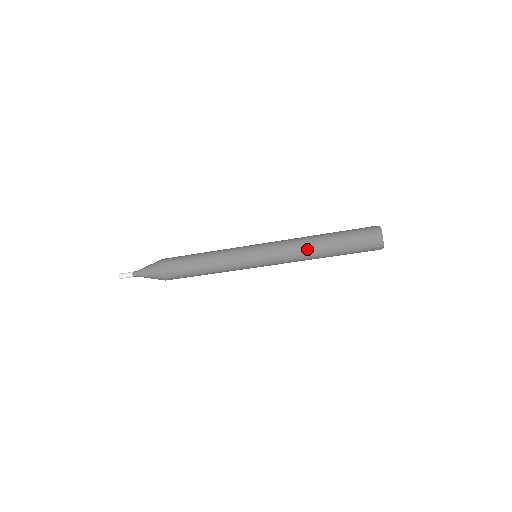
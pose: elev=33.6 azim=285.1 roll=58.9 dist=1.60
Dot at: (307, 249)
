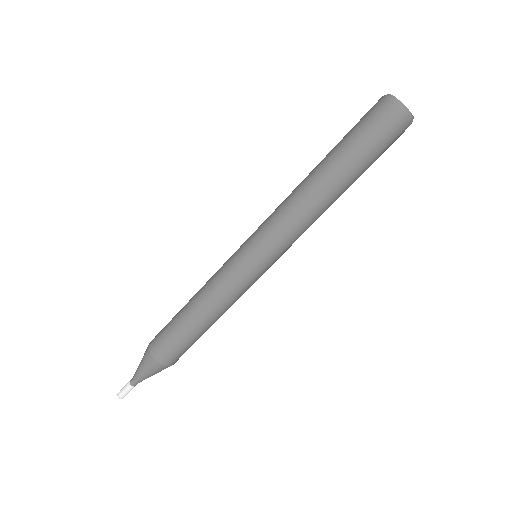
Dot at: (300, 184)
